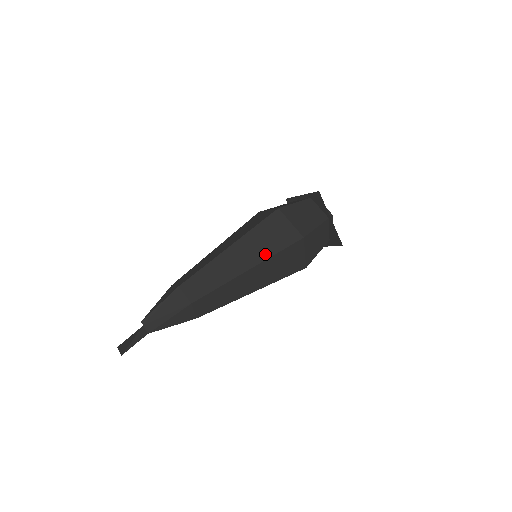
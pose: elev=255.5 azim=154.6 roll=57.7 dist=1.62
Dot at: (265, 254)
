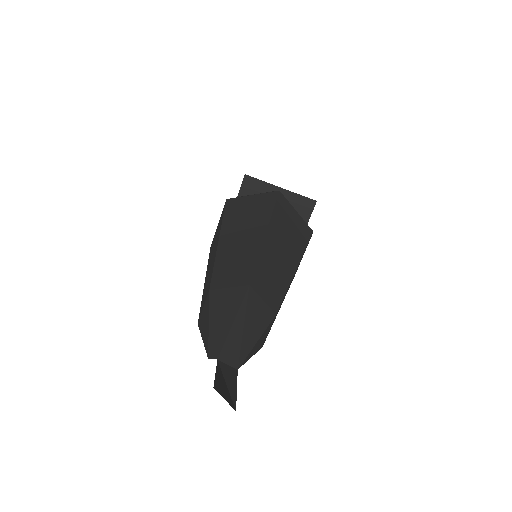
Dot at: (264, 215)
